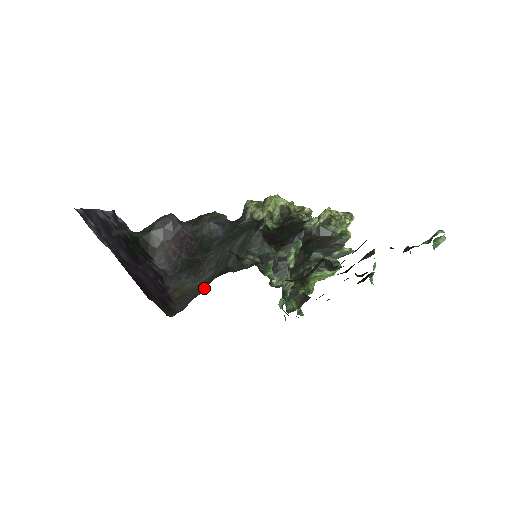
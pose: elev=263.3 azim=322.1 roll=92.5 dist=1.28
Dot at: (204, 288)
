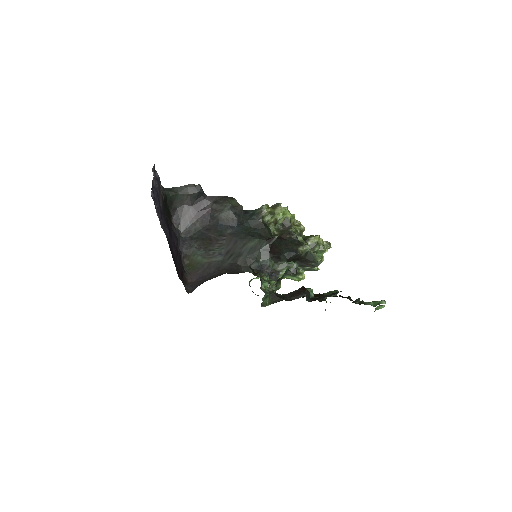
Dot at: (213, 271)
